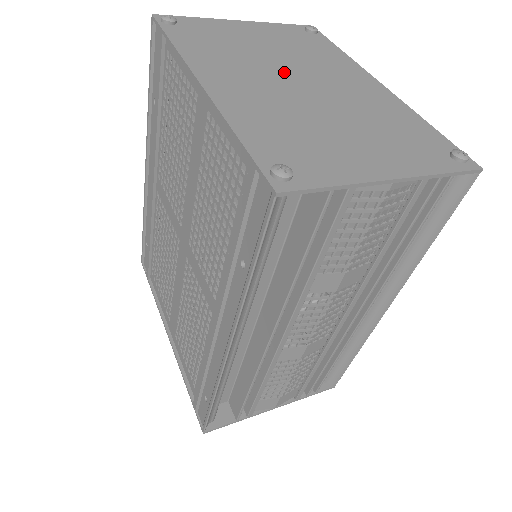
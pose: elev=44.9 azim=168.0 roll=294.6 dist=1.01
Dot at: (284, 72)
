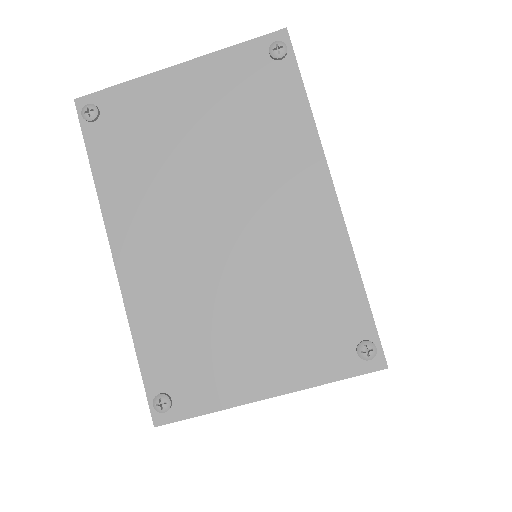
Dot at: (208, 202)
